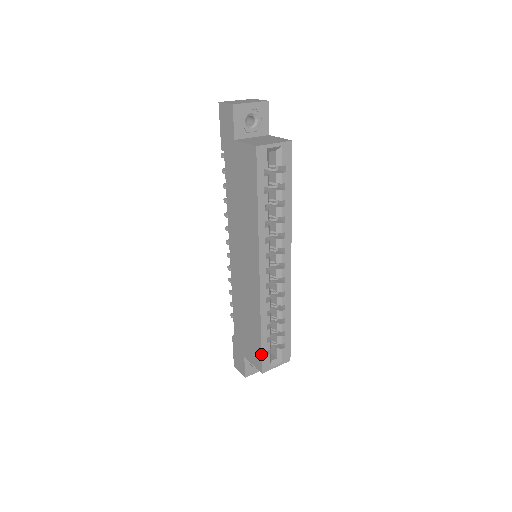
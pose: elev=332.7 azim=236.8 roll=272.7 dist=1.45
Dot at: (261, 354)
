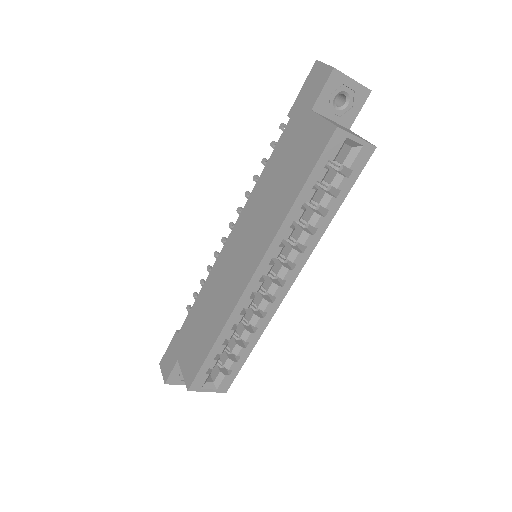
Dot at: (200, 368)
